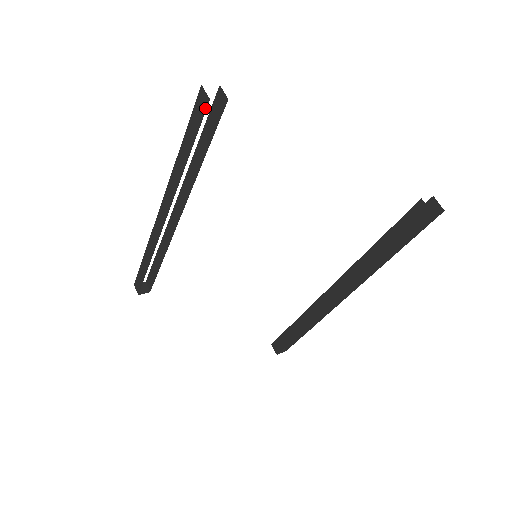
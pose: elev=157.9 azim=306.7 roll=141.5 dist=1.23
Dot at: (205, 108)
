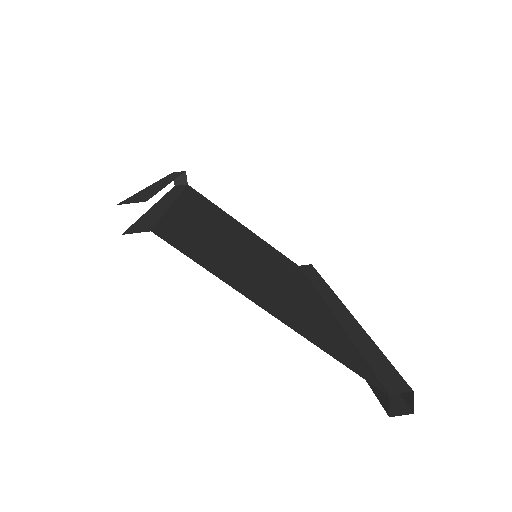
Dot at: occluded
